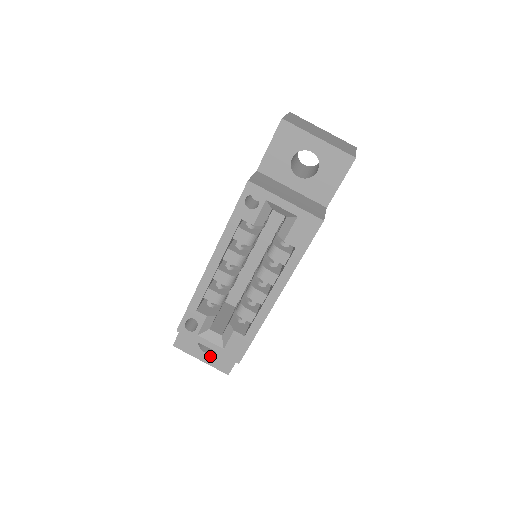
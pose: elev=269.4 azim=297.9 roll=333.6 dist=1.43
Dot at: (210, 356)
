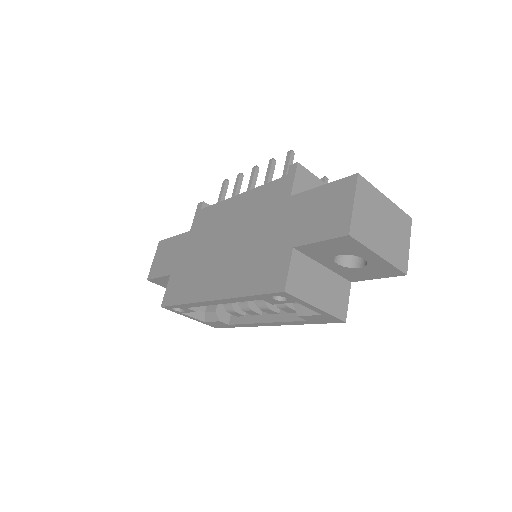
Dot at: occluded
